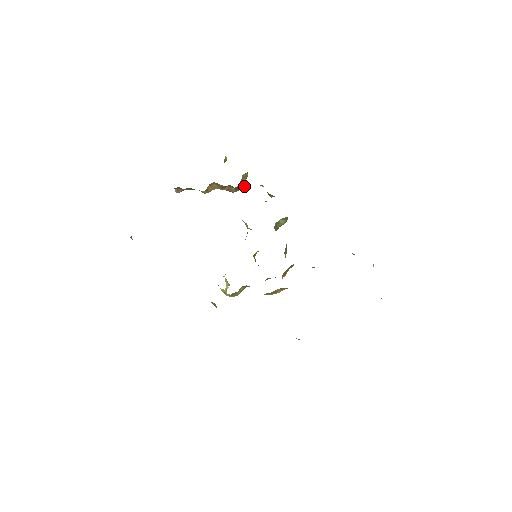
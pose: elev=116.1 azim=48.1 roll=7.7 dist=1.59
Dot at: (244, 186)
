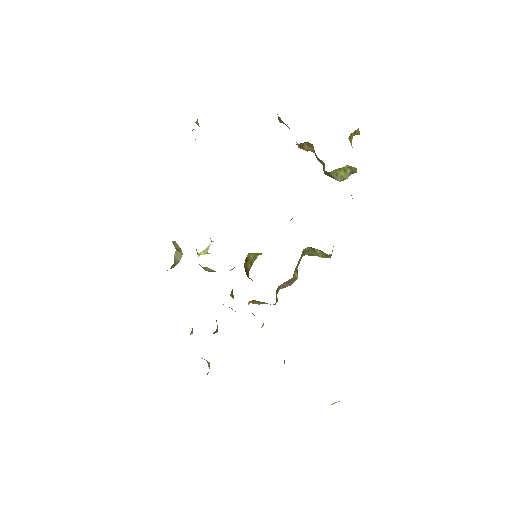
Dot at: (340, 178)
